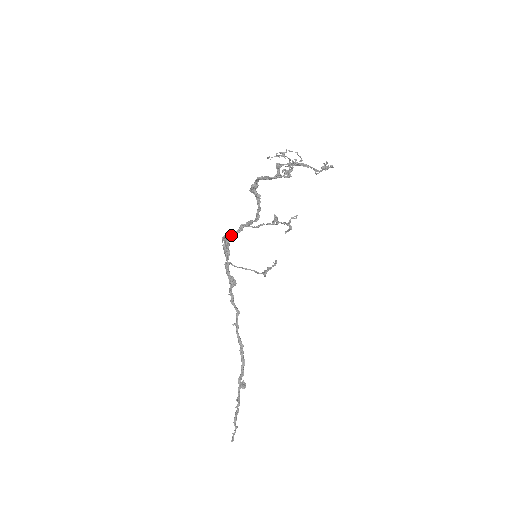
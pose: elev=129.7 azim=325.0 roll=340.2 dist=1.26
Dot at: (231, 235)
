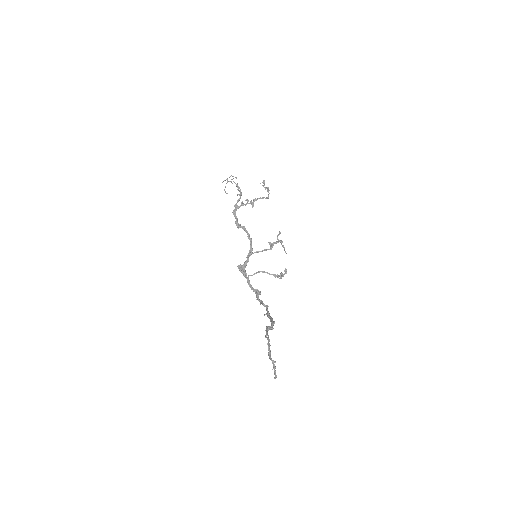
Dot at: (244, 264)
